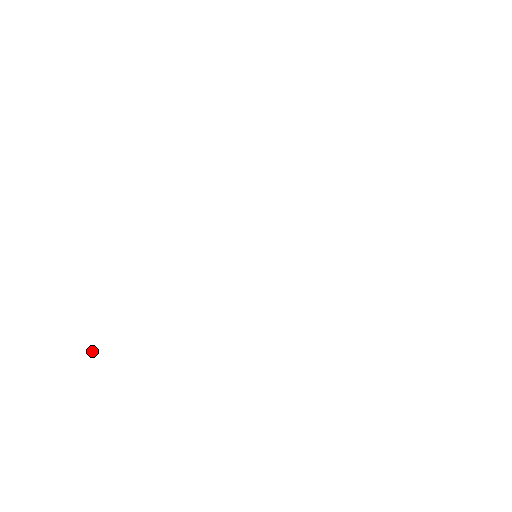
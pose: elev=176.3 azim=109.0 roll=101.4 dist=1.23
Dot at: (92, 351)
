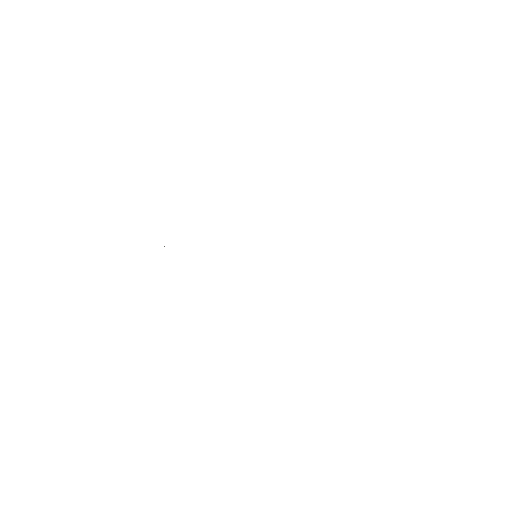
Dot at: occluded
